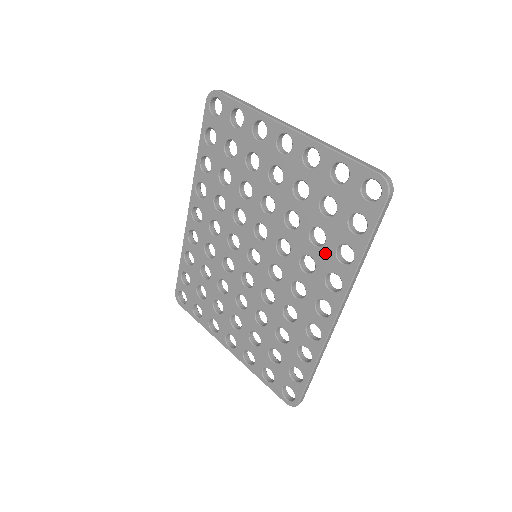
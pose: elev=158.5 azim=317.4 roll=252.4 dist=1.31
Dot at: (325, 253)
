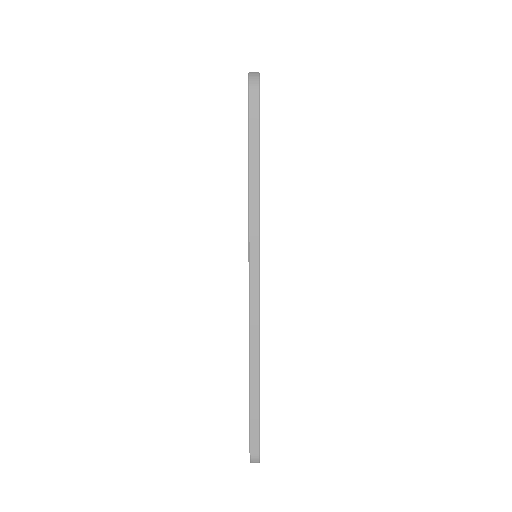
Dot at: occluded
